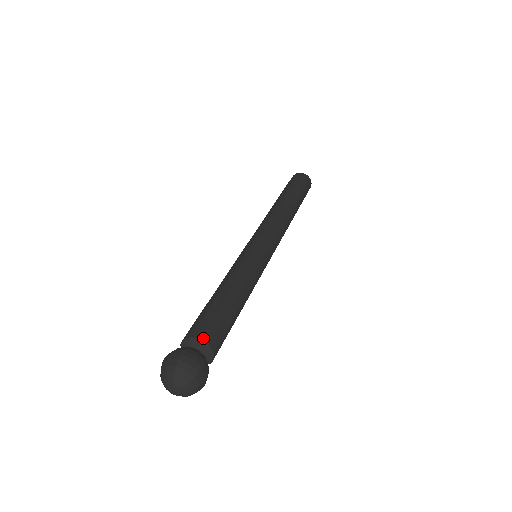
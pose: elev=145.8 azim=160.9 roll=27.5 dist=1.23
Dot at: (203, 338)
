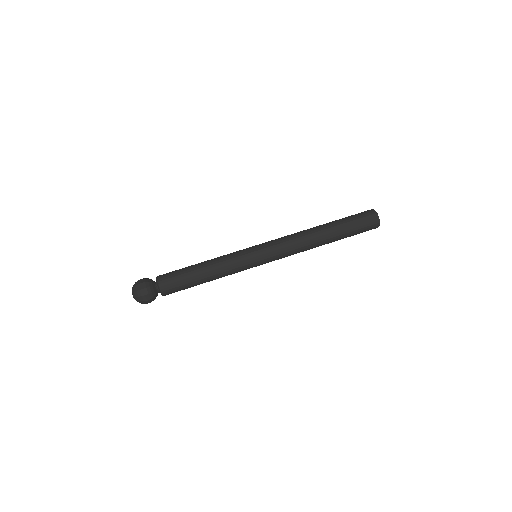
Dot at: (164, 292)
